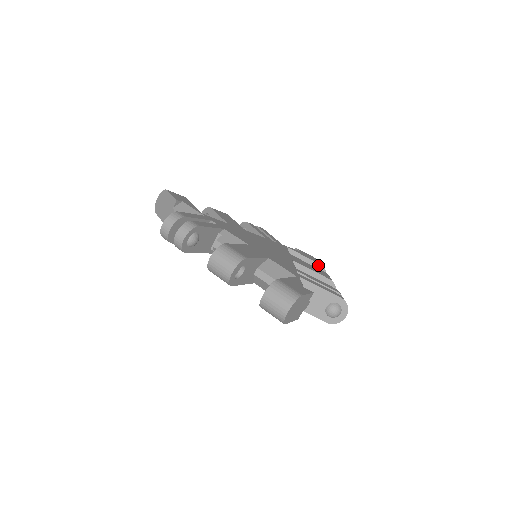
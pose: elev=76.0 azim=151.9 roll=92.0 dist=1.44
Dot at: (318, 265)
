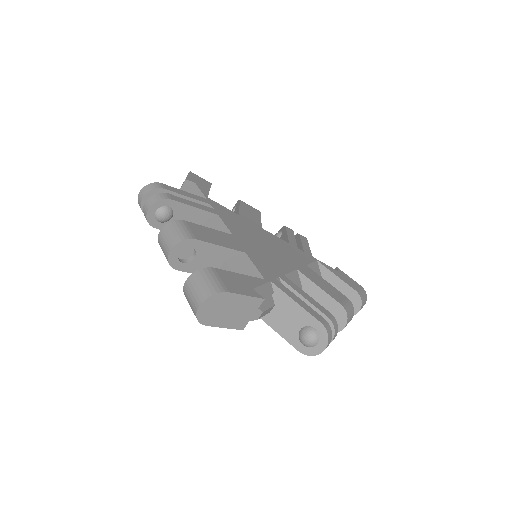
Dot at: (353, 291)
